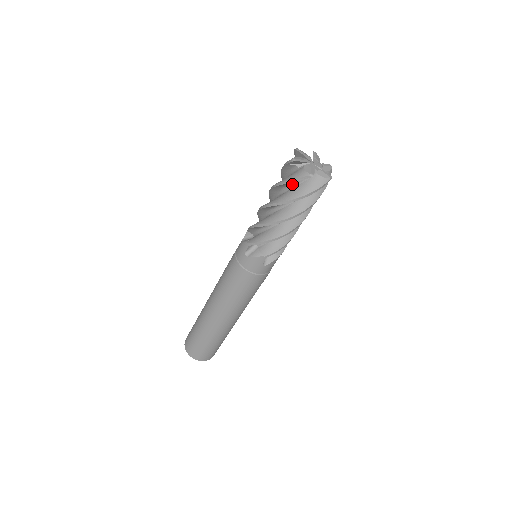
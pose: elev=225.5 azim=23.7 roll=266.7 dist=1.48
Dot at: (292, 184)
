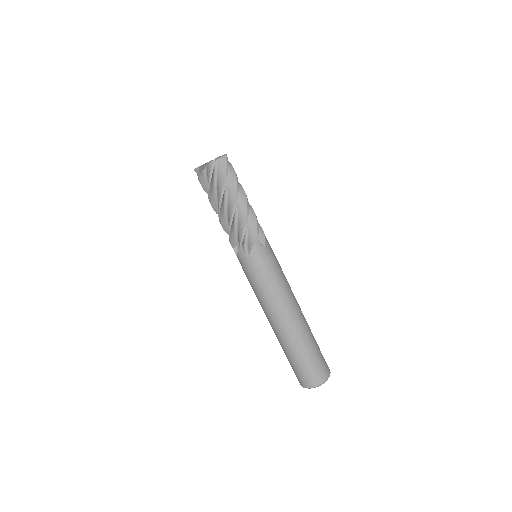
Dot at: (214, 182)
